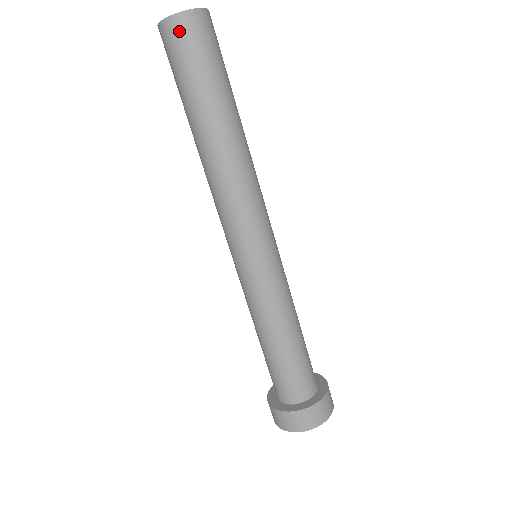
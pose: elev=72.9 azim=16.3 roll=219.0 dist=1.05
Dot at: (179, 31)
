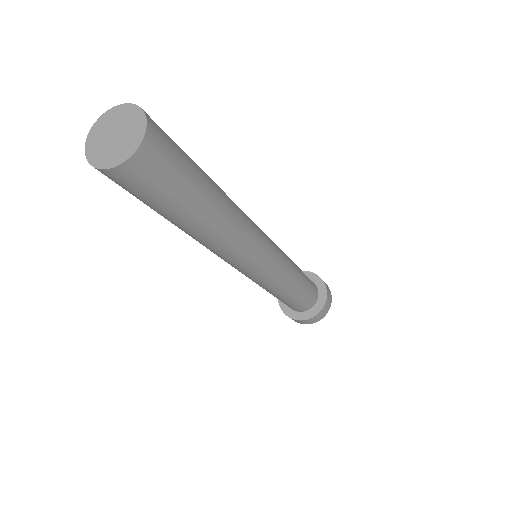
Dot at: (111, 179)
